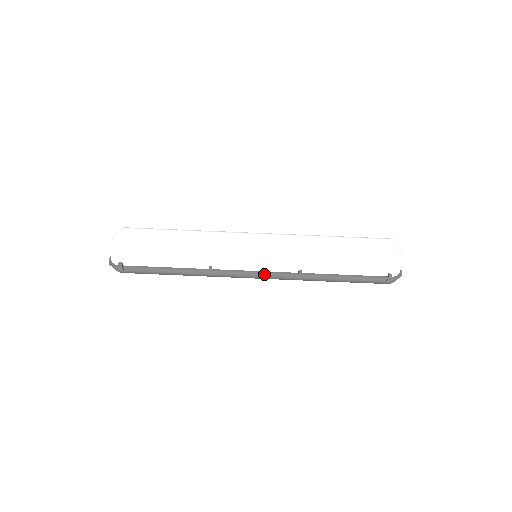
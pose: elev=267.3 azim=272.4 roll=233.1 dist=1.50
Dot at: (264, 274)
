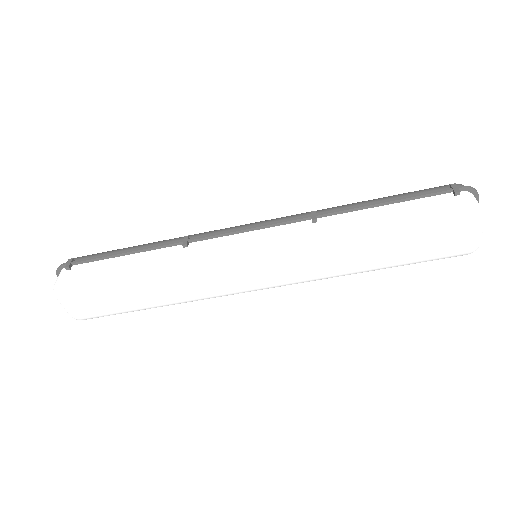
Dot at: occluded
